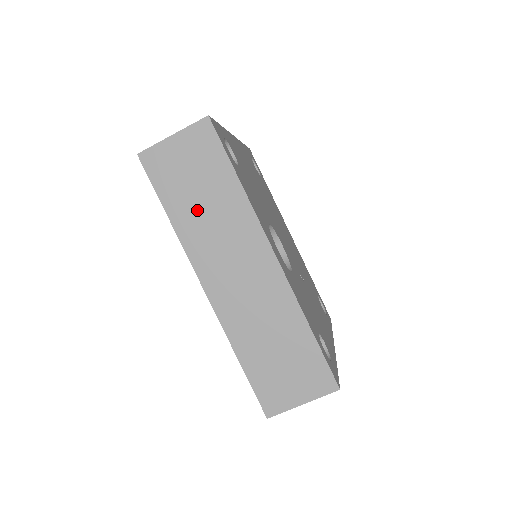
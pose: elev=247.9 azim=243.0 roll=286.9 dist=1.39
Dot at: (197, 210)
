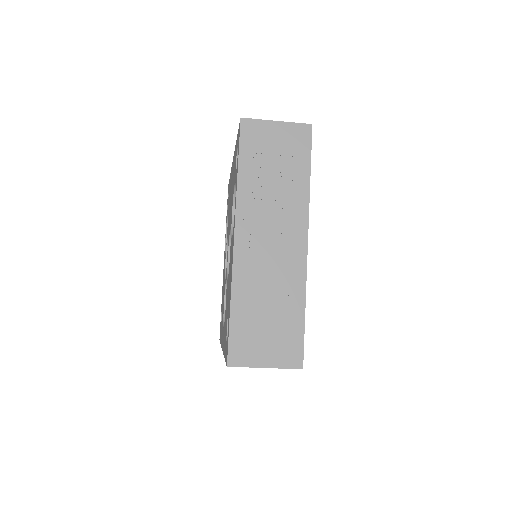
Dot at: occluded
